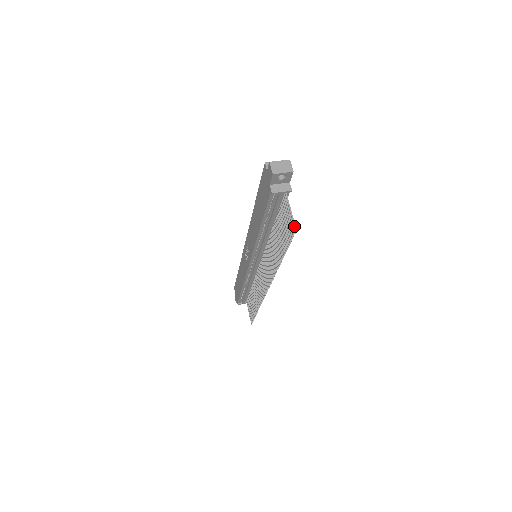
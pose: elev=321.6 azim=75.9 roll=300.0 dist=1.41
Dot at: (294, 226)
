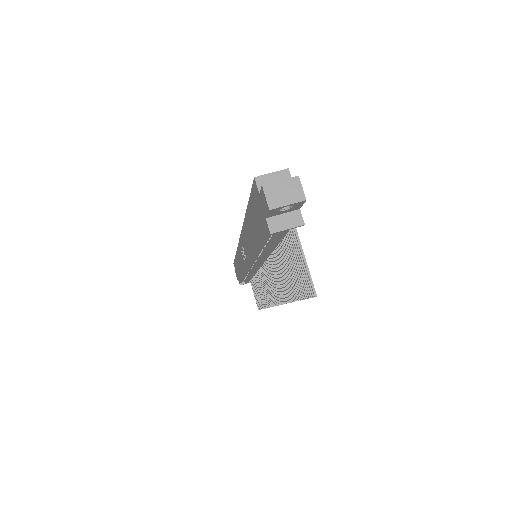
Dot at: (312, 287)
